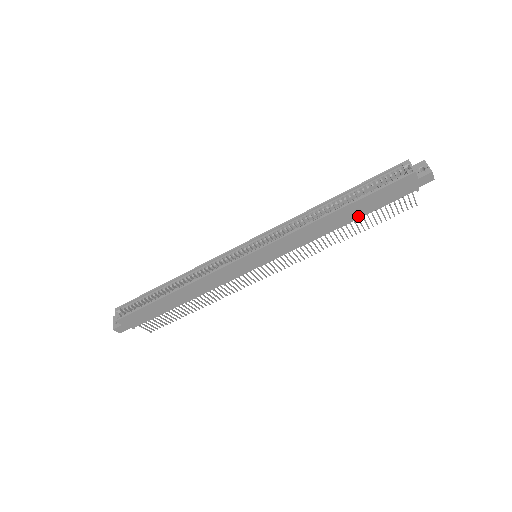
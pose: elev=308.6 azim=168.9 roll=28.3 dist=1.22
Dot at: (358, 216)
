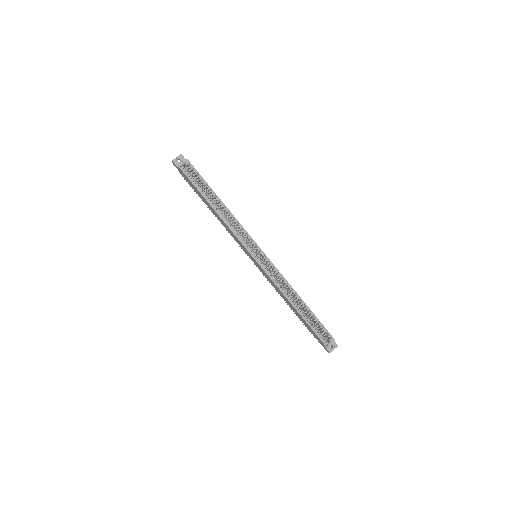
Dot at: (297, 314)
